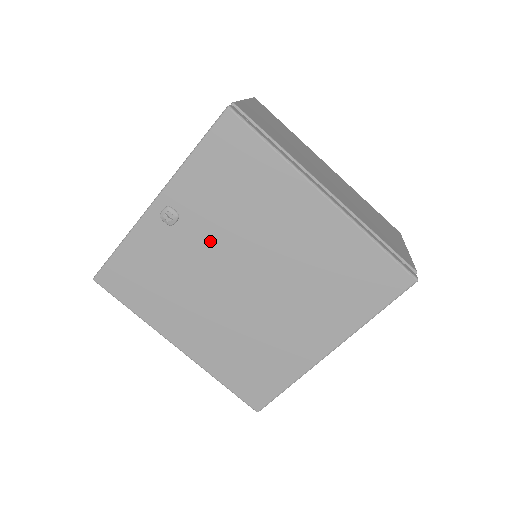
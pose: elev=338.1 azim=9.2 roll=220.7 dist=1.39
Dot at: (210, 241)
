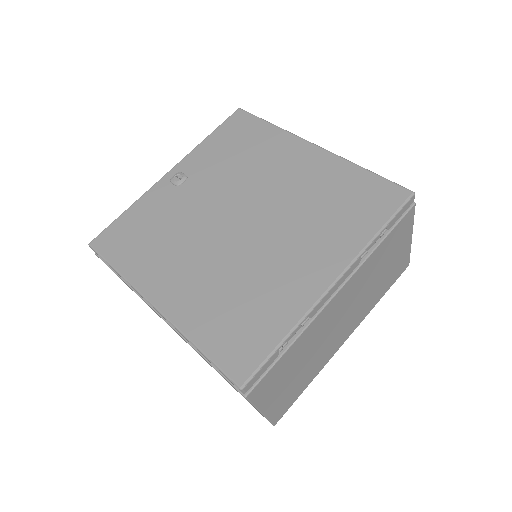
Dot at: (211, 192)
